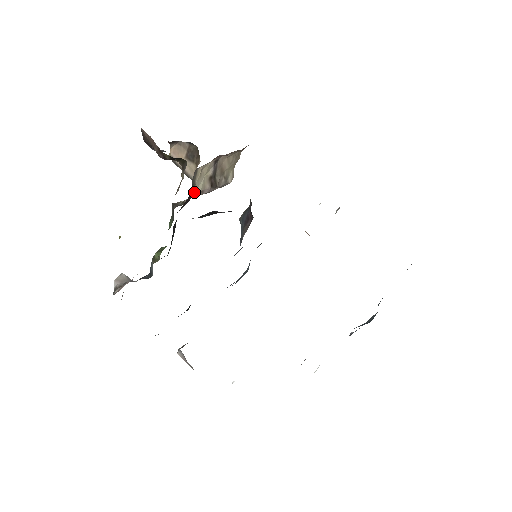
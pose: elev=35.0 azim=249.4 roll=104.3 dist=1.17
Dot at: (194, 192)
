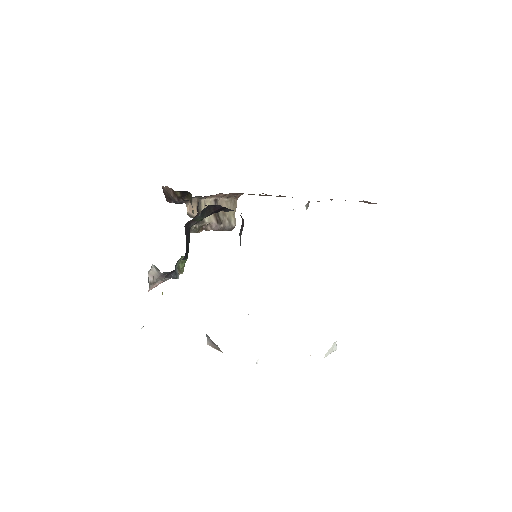
Dot at: (203, 220)
